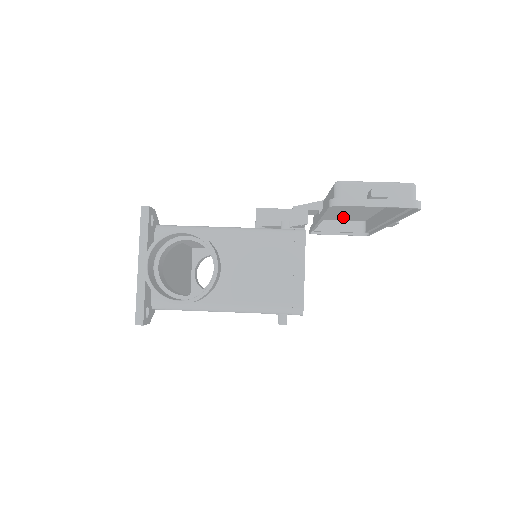
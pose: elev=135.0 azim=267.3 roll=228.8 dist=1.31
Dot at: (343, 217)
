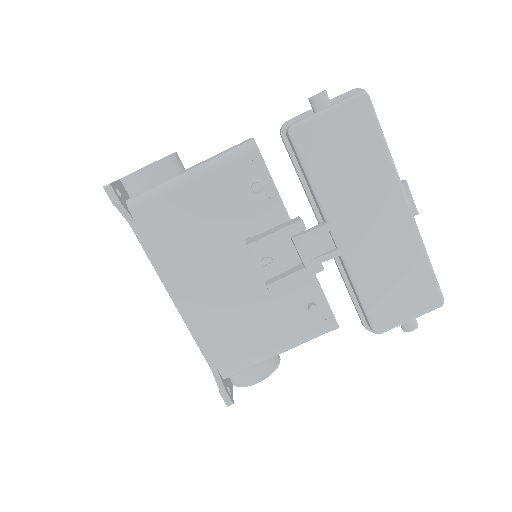
Dot at: (339, 140)
